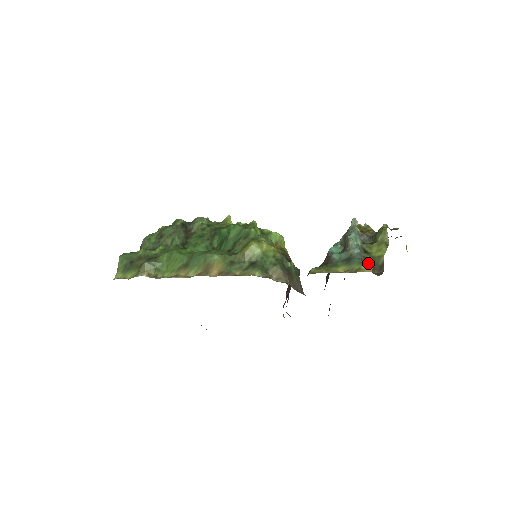
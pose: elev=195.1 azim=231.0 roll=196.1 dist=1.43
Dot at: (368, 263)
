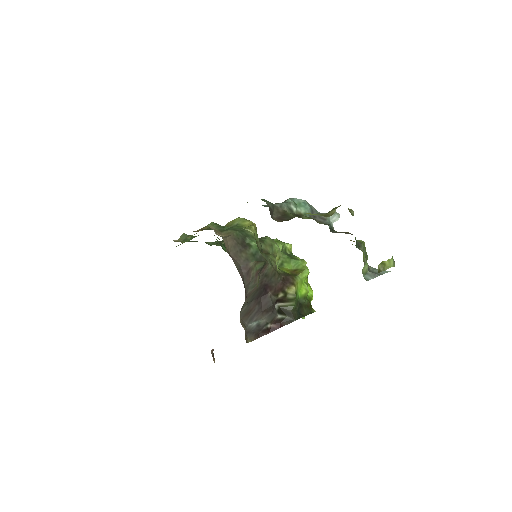
Dot at: (282, 215)
